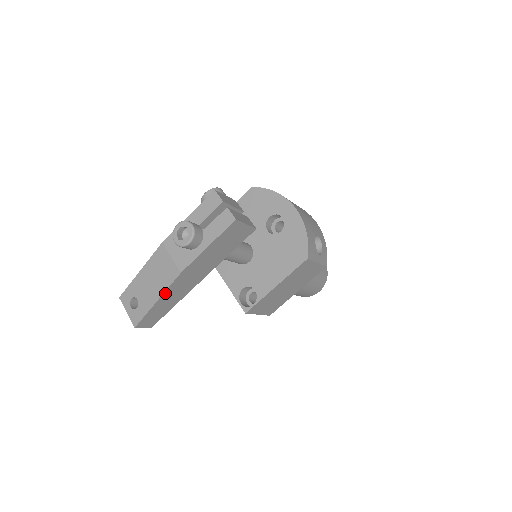
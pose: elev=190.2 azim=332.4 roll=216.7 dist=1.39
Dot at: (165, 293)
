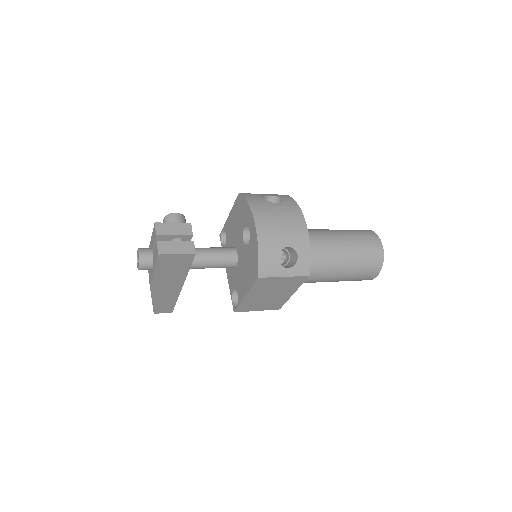
Dot at: (153, 296)
